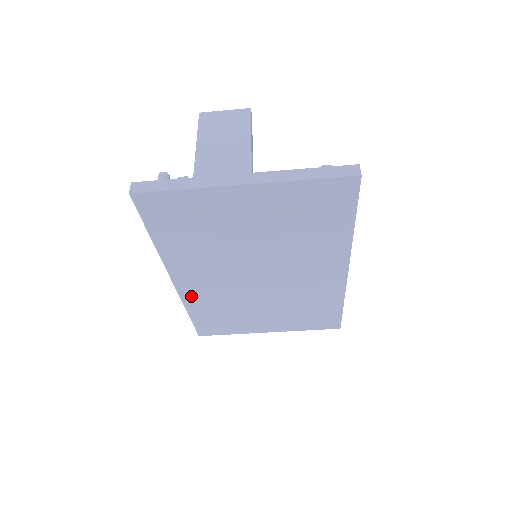
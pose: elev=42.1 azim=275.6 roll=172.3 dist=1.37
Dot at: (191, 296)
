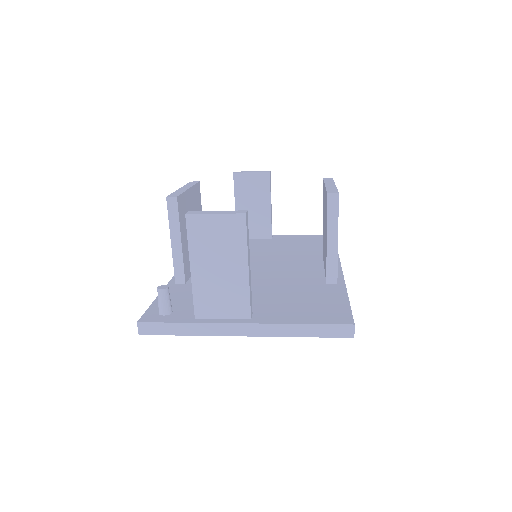
Dot at: occluded
